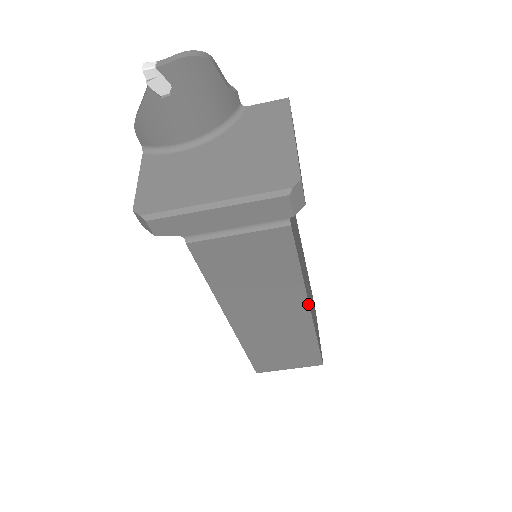
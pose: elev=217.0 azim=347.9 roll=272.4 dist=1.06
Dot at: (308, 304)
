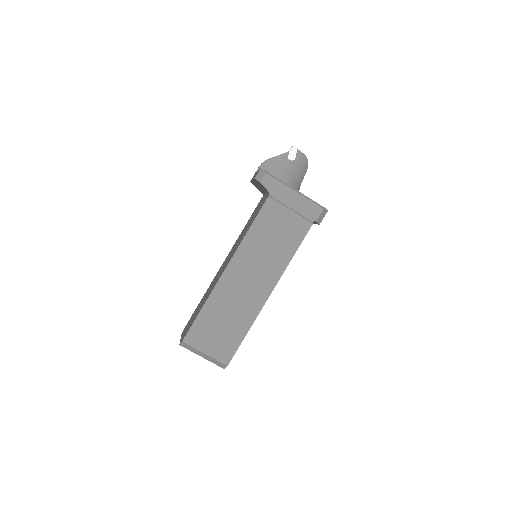
Dot at: (274, 287)
